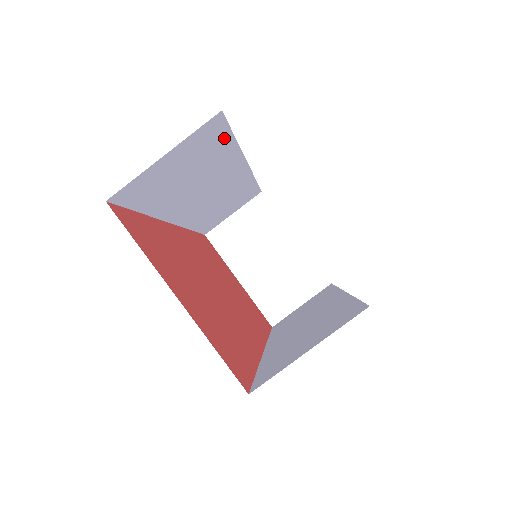
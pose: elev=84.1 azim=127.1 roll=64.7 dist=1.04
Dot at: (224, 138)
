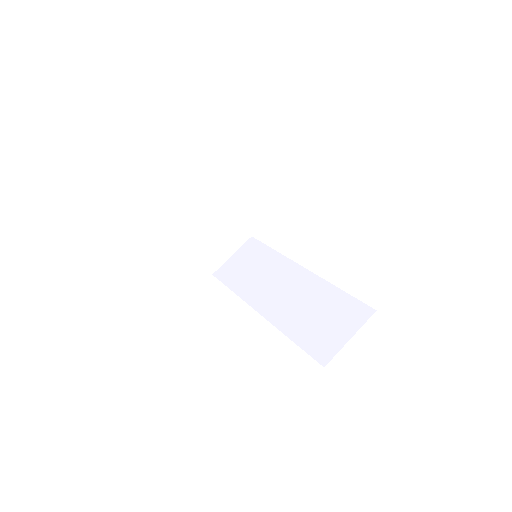
Dot at: occluded
